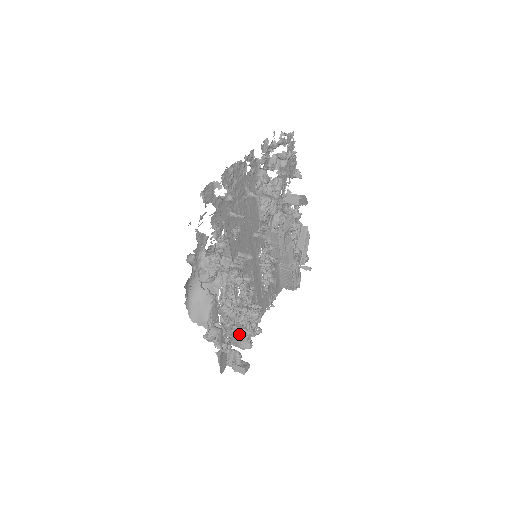
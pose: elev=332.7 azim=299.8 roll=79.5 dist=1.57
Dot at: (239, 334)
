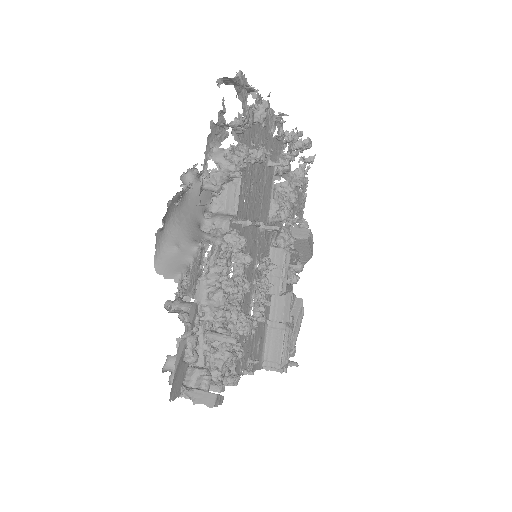
Dot at: (213, 348)
